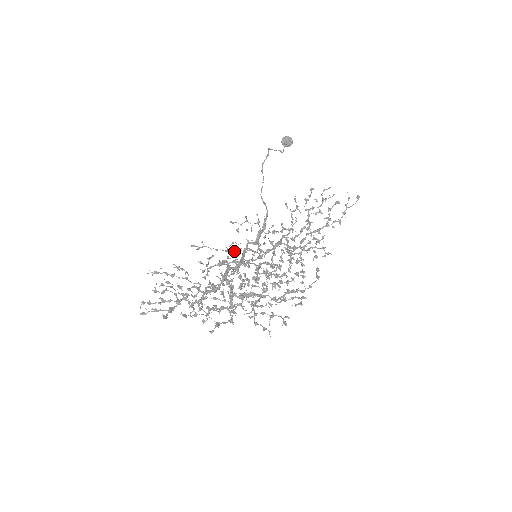
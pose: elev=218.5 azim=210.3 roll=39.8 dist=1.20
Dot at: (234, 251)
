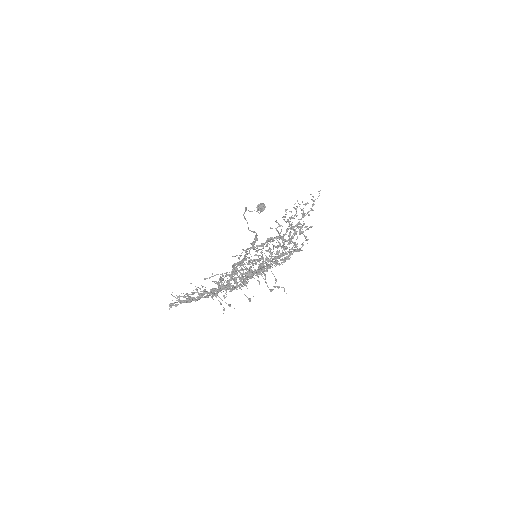
Dot at: (239, 267)
